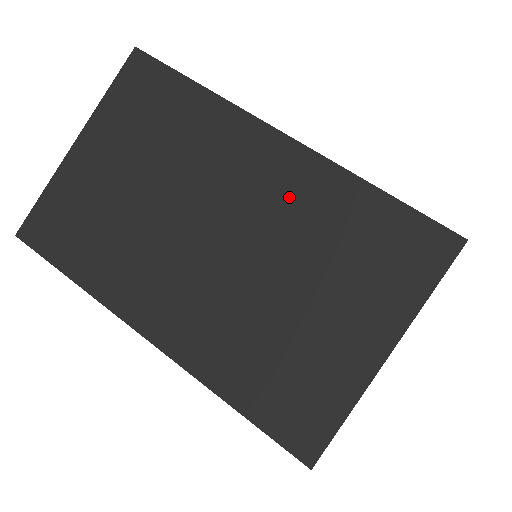
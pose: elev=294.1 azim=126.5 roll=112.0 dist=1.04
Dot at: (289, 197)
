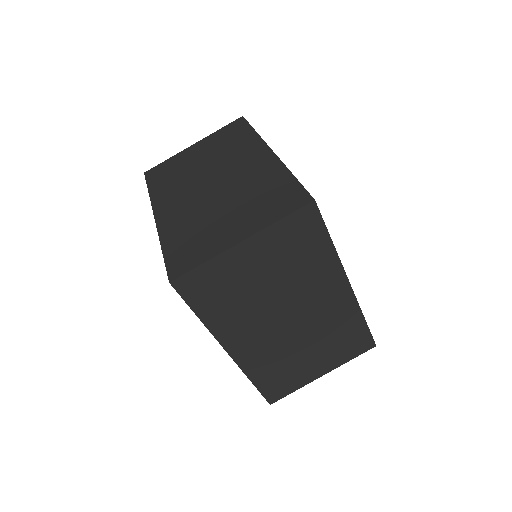
Dot at: (254, 173)
